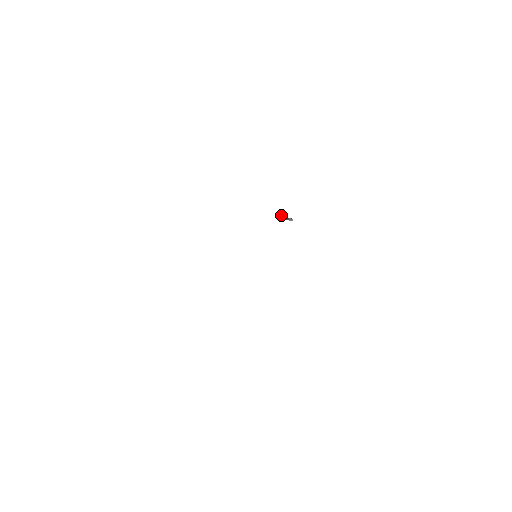
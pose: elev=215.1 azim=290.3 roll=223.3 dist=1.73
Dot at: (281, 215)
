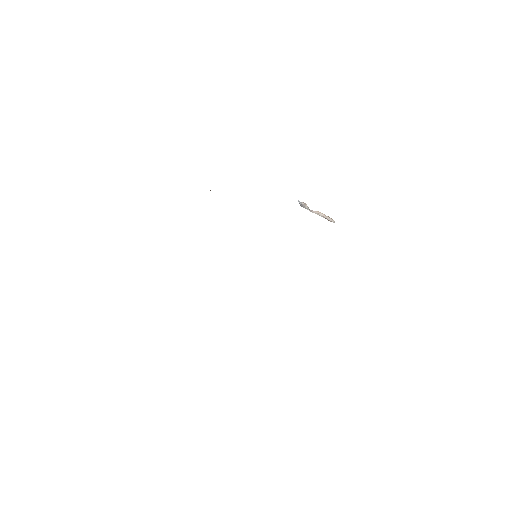
Dot at: (320, 214)
